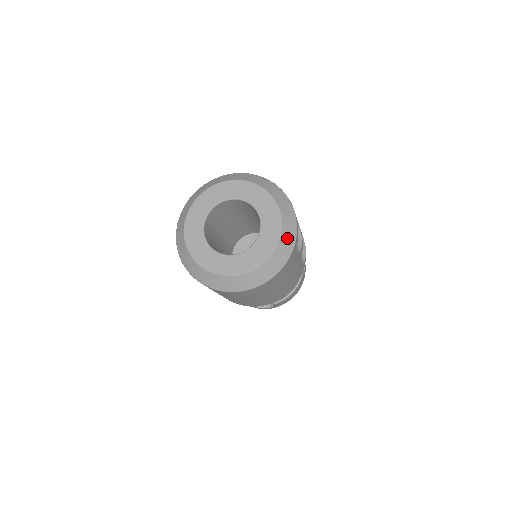
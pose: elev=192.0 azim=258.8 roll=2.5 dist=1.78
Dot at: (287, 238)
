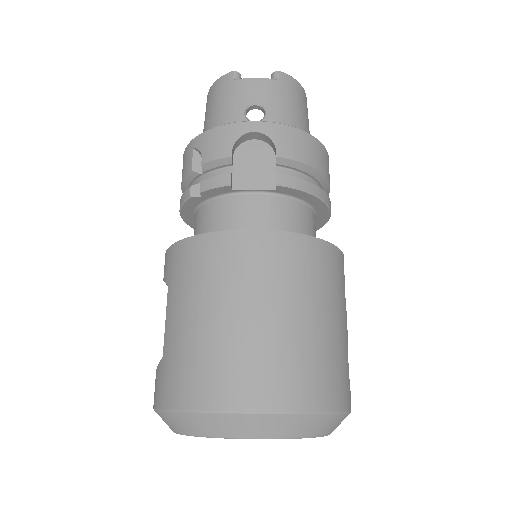
Dot at: occluded
